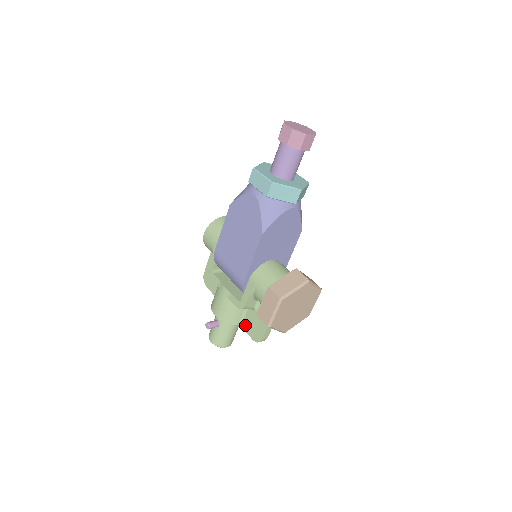
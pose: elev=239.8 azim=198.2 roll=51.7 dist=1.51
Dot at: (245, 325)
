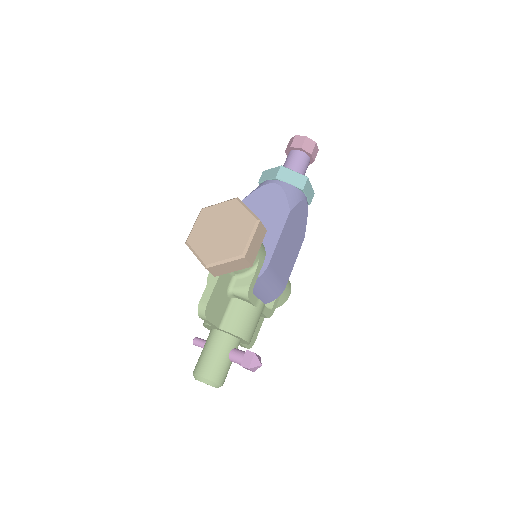
Dot at: occluded
